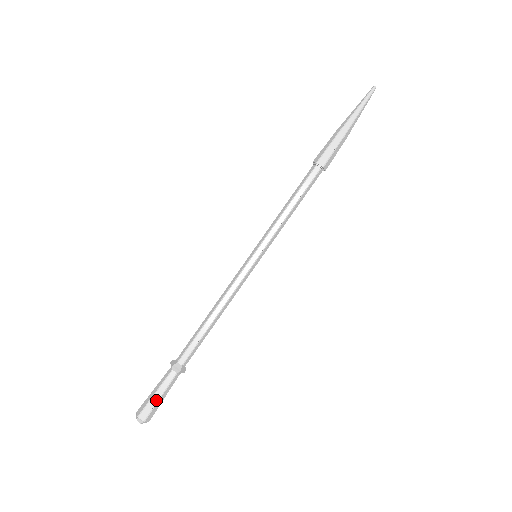
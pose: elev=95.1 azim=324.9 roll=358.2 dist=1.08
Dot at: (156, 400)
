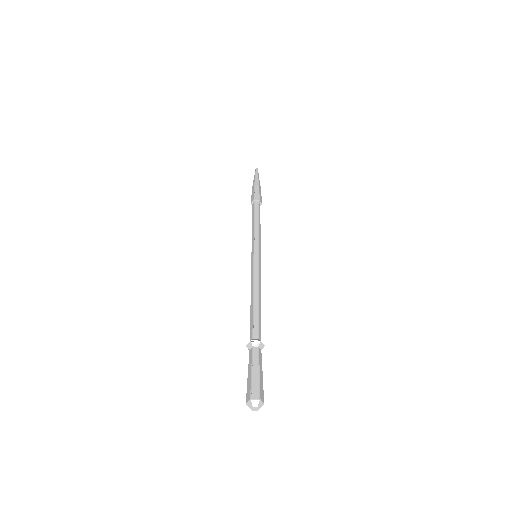
Dot at: (257, 376)
